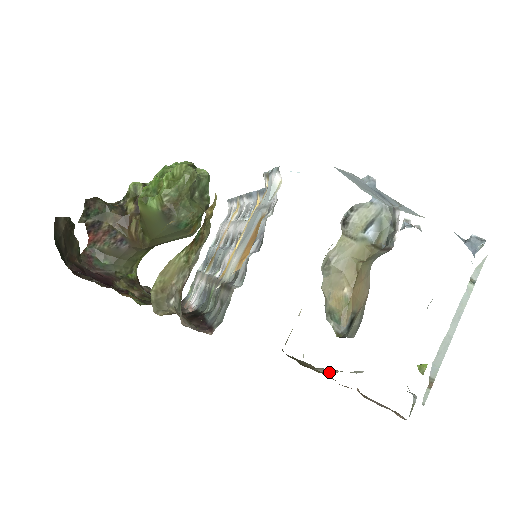
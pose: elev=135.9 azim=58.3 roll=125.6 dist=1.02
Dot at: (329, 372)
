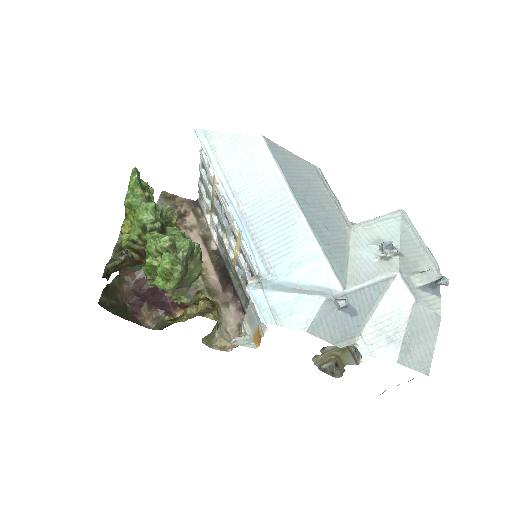
Dot at: occluded
